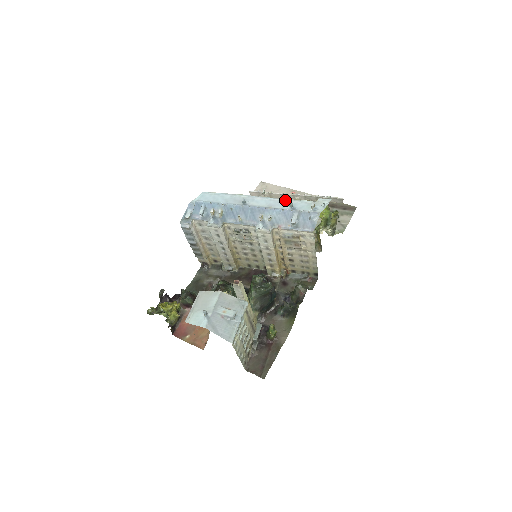
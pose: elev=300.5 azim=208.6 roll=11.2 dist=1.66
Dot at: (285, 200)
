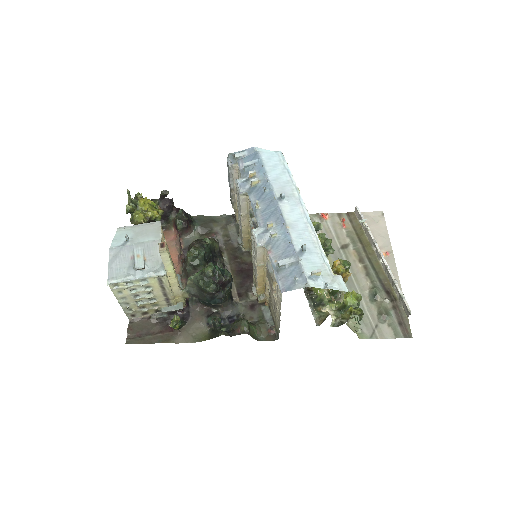
Dot at: (314, 238)
